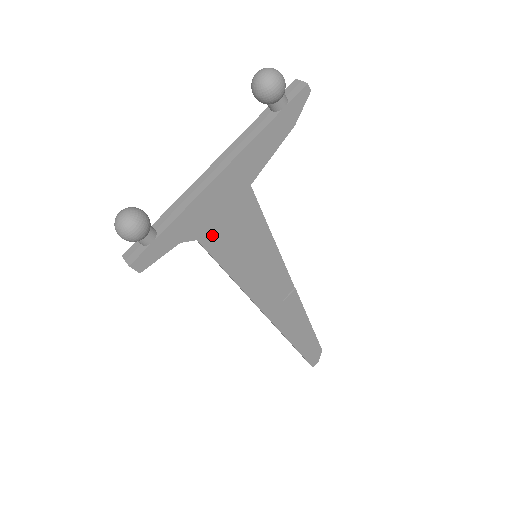
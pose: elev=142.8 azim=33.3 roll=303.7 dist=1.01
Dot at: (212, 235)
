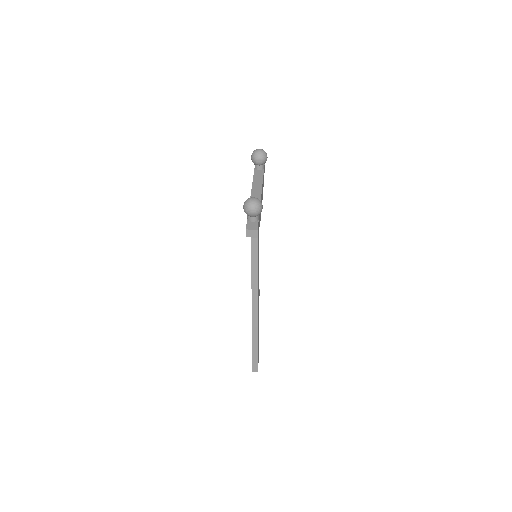
Dot at: occluded
